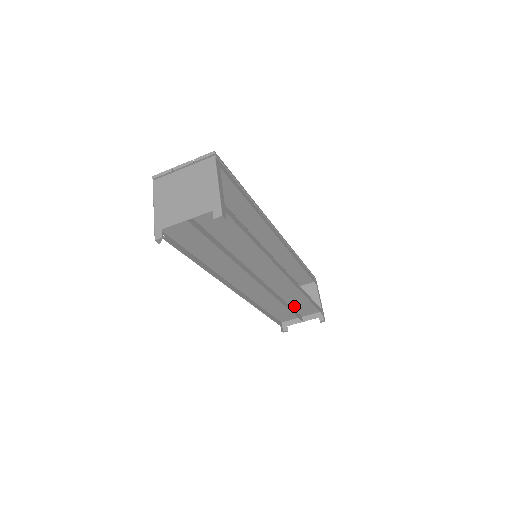
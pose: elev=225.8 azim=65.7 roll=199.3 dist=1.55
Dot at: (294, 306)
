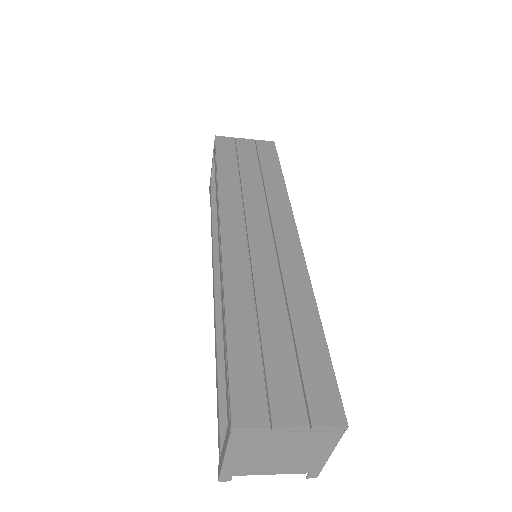
Dot at: occluded
